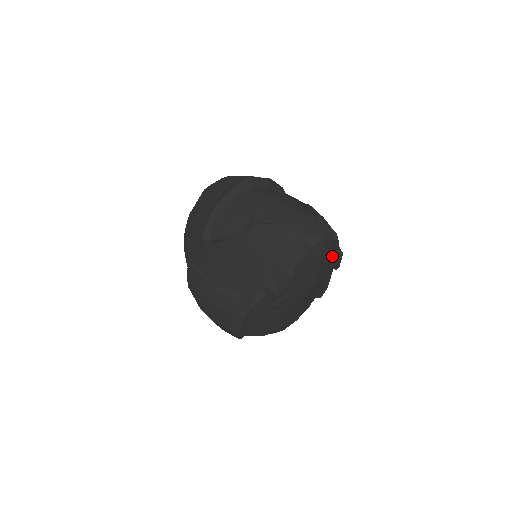
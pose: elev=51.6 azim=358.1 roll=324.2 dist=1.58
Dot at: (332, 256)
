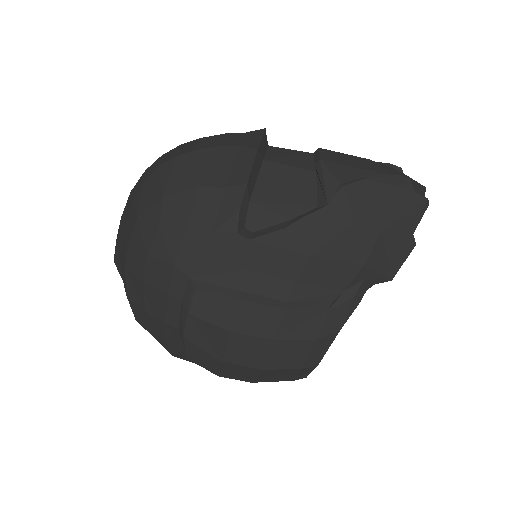
Dot at: occluded
